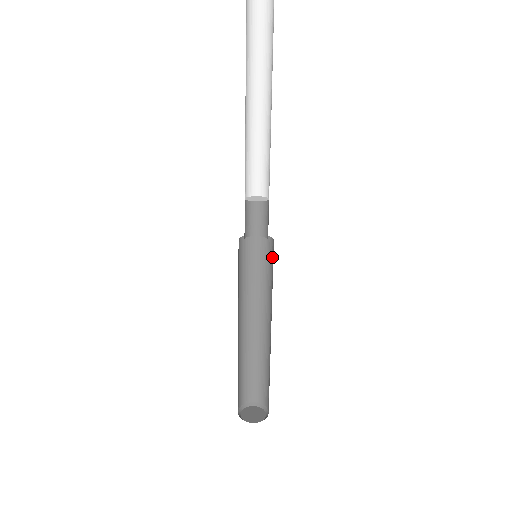
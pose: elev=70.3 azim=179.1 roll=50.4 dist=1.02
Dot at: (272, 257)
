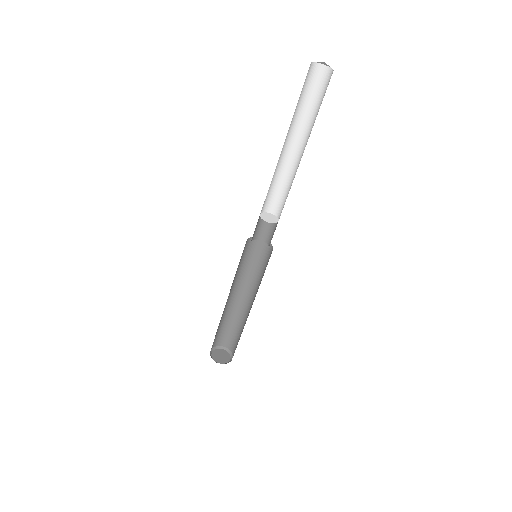
Dot at: (268, 258)
